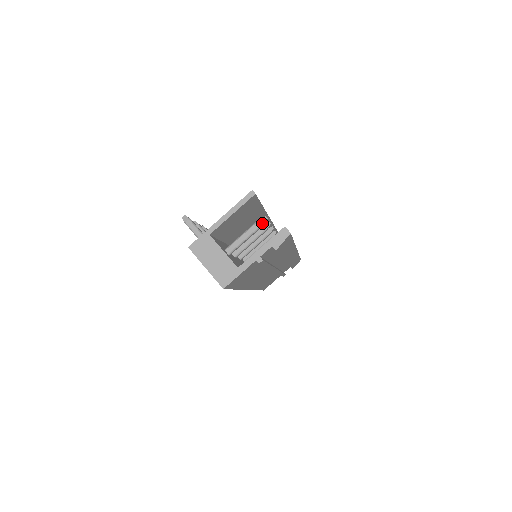
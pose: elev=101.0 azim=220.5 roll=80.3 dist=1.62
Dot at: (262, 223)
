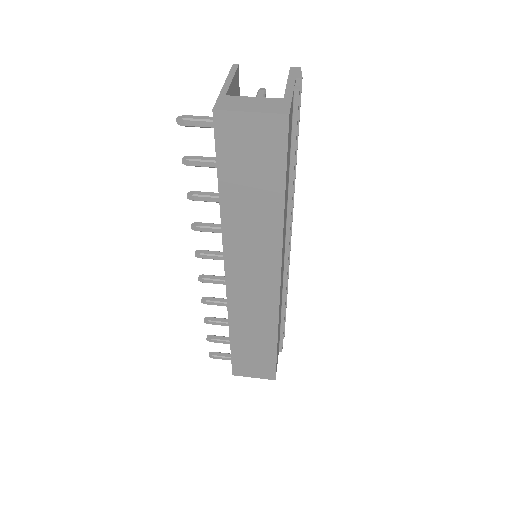
Dot at: (264, 90)
